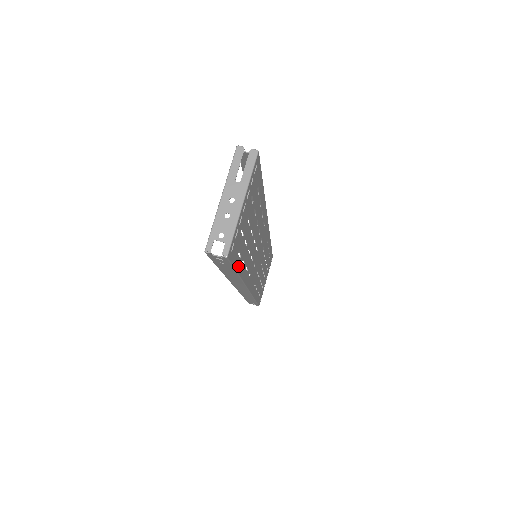
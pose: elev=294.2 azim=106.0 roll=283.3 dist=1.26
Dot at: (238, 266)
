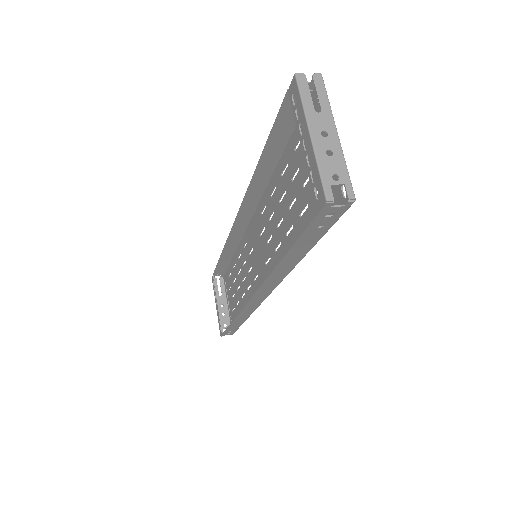
Dot at: occluded
